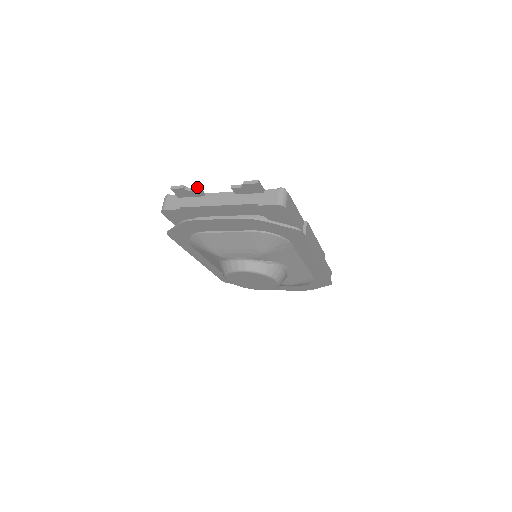
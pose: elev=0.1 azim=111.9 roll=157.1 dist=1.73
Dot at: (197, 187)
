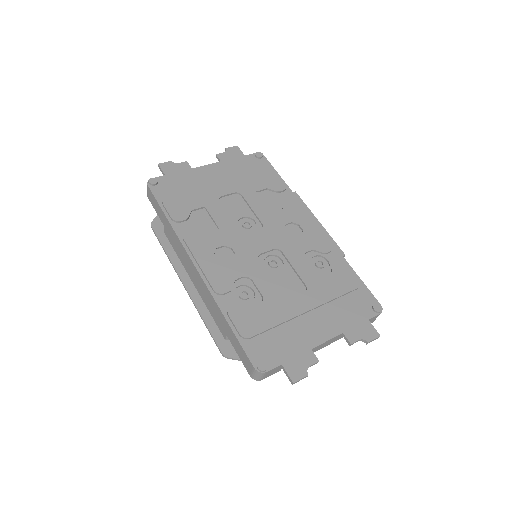
Dot at: occluded
